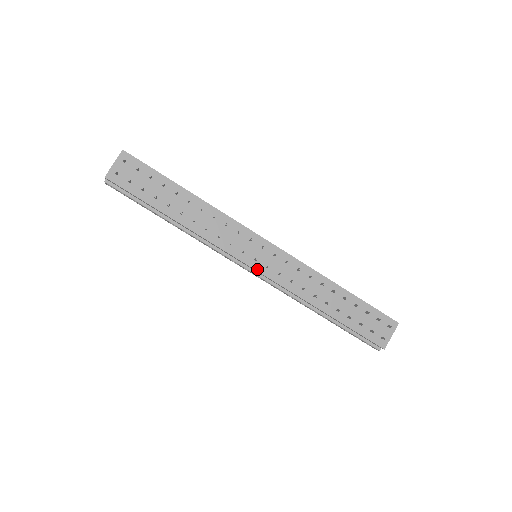
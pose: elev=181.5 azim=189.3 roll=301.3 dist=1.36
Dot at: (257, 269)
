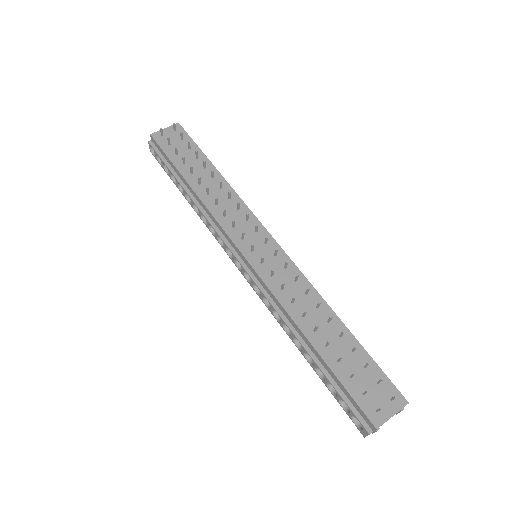
Dot at: (249, 260)
